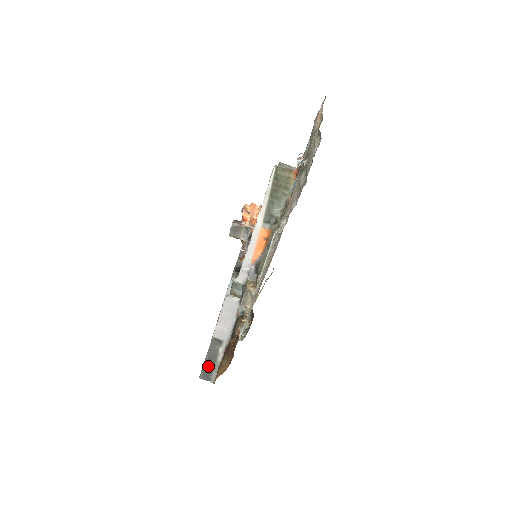
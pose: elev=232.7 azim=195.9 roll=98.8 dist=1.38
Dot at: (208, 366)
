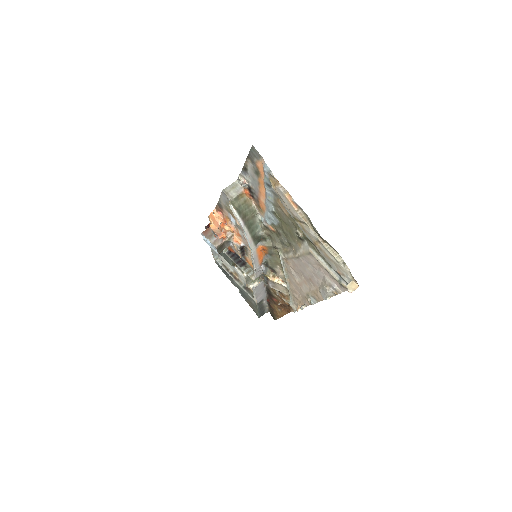
Dot at: (261, 311)
